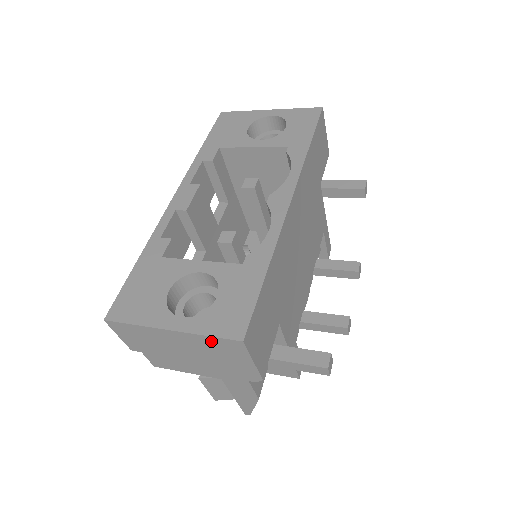
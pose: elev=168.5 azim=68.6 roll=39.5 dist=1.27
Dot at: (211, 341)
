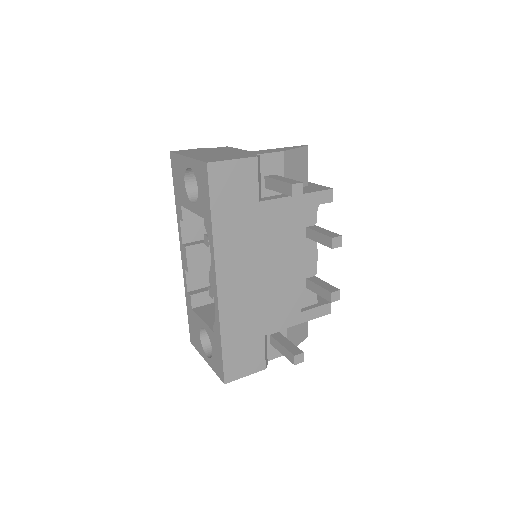
Dot at: occluded
